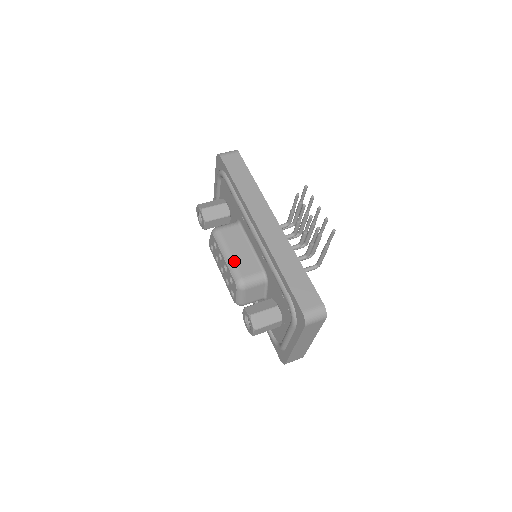
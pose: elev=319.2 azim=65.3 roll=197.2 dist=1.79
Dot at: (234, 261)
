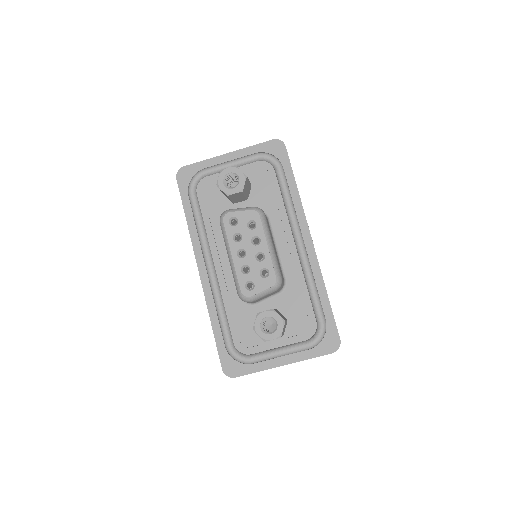
Dot at: (276, 256)
